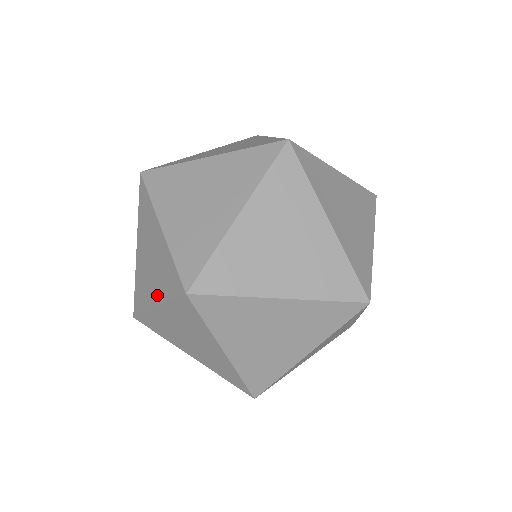
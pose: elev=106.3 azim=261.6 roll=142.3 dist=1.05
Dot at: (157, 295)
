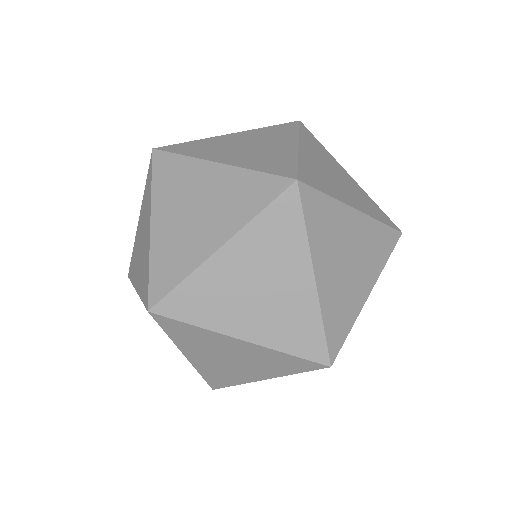
Dot at: (138, 282)
